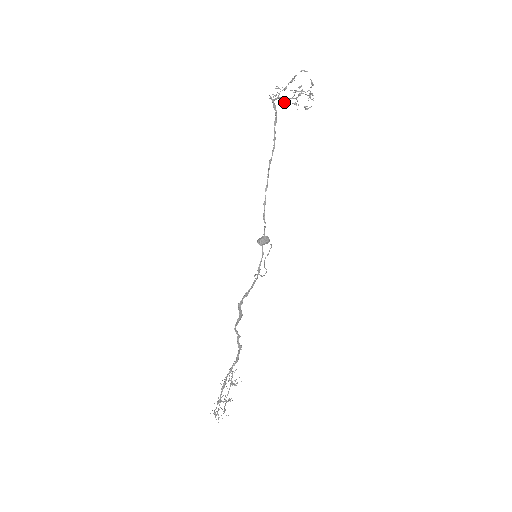
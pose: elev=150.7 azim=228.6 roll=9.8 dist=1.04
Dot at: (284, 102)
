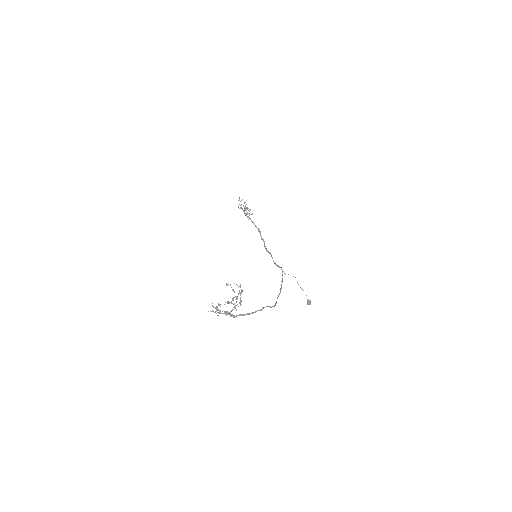
Dot at: (235, 308)
